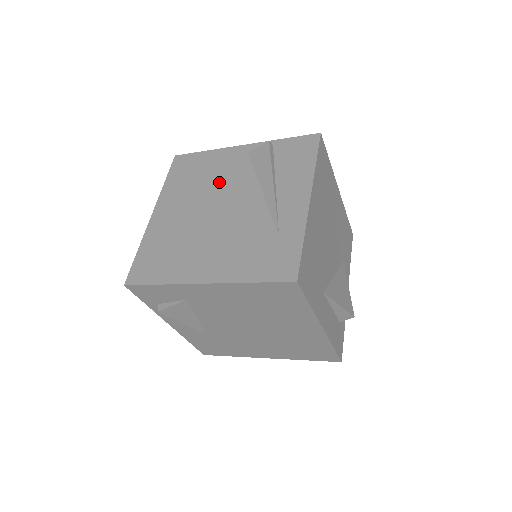
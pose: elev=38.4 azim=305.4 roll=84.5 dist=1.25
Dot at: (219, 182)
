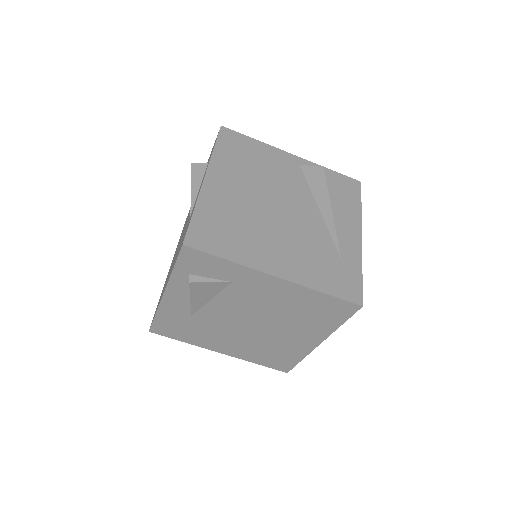
Dot at: (276, 180)
